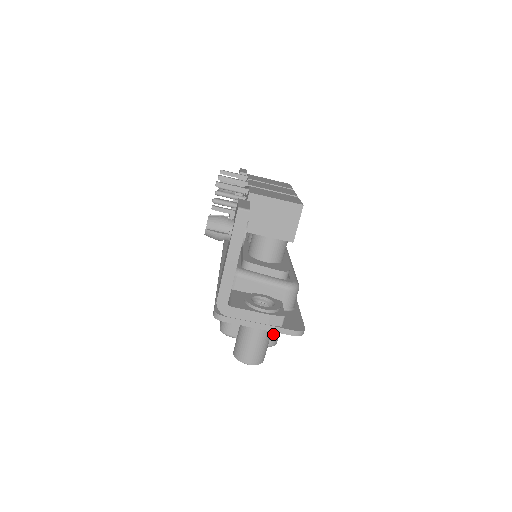
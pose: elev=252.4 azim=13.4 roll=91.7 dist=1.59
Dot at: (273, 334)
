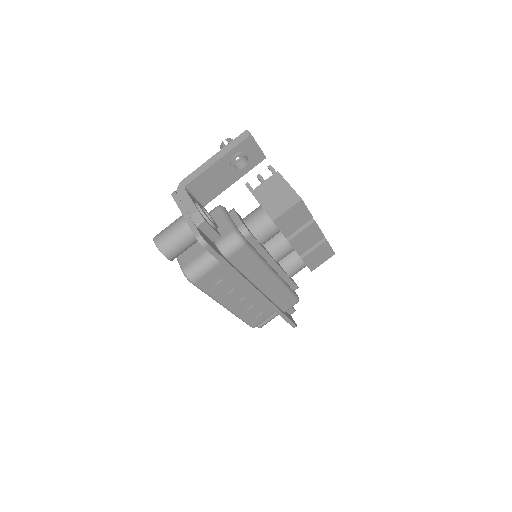
Dot at: (195, 265)
